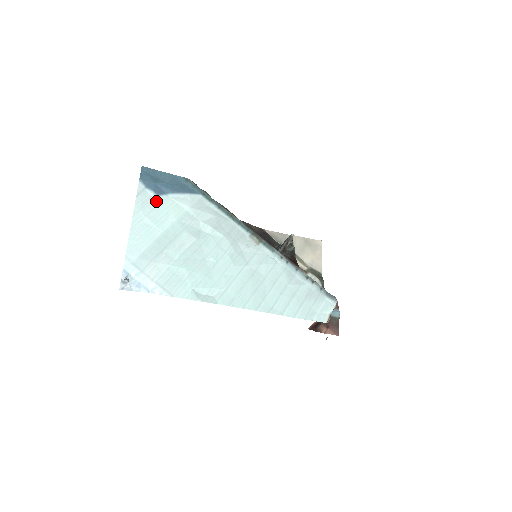
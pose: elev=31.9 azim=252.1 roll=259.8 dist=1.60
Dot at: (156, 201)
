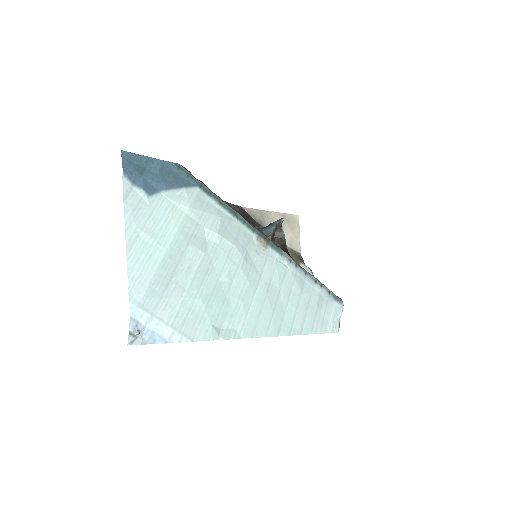
Dot at: (149, 204)
